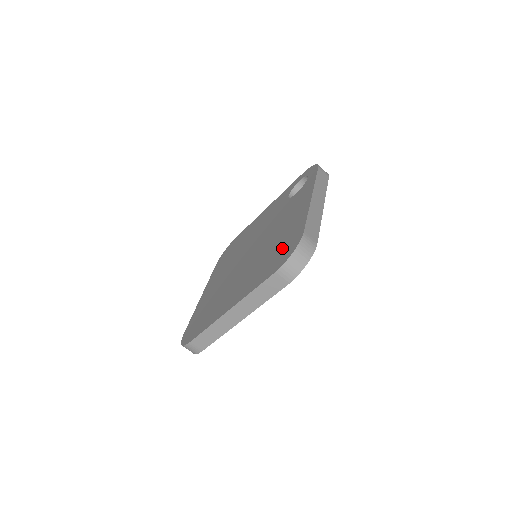
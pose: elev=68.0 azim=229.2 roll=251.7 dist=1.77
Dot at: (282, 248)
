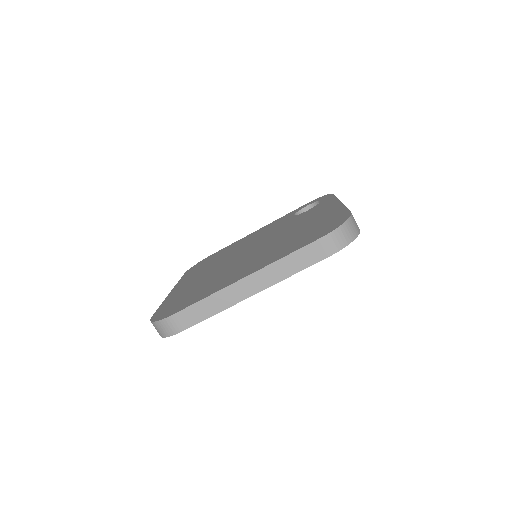
Dot at: (319, 228)
